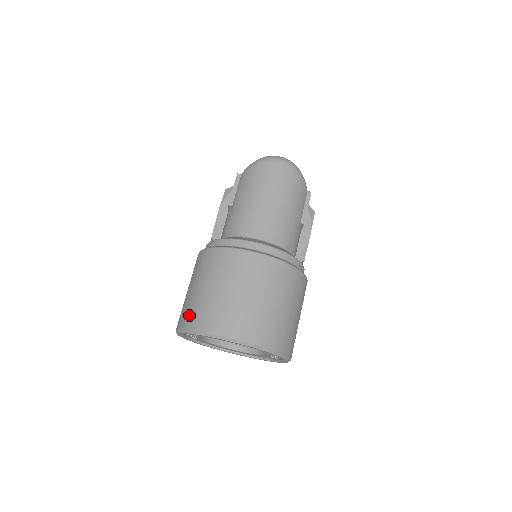
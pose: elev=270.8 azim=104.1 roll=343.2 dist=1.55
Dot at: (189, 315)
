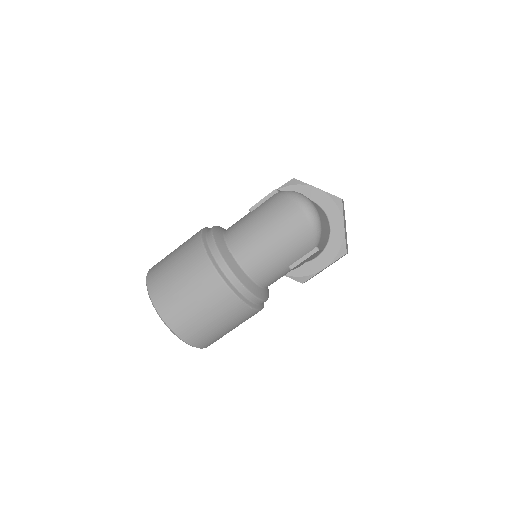
Dot at: (155, 269)
